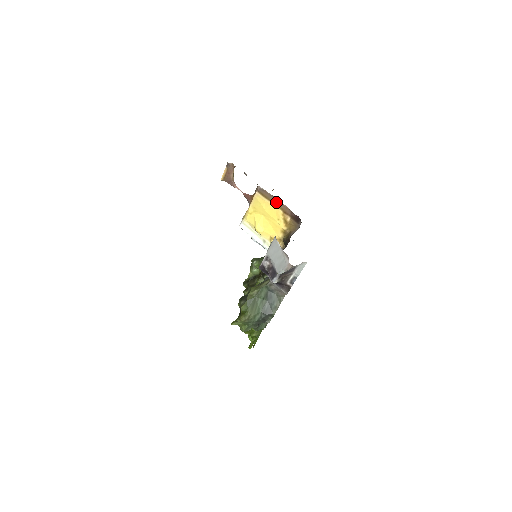
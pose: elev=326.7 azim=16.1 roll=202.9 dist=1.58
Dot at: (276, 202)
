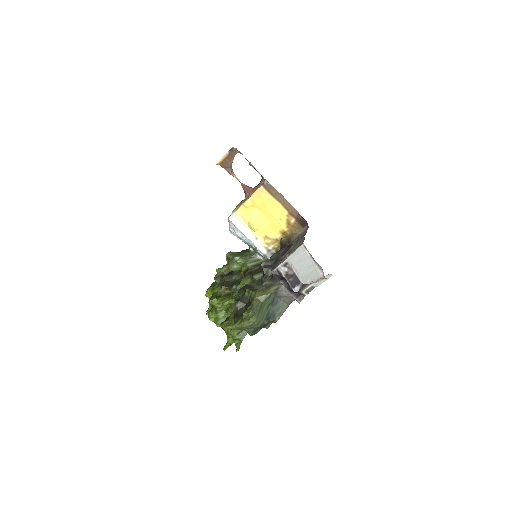
Dot at: (283, 201)
